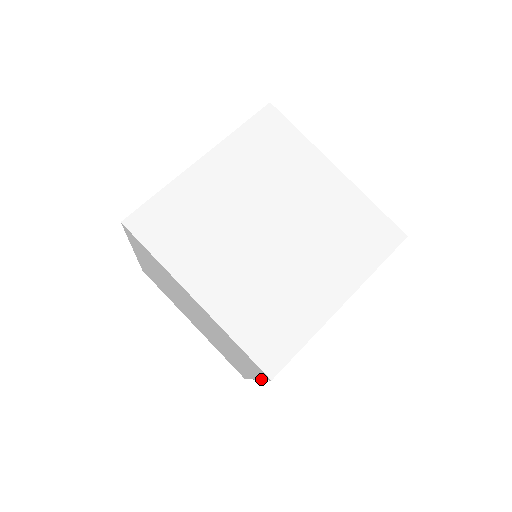
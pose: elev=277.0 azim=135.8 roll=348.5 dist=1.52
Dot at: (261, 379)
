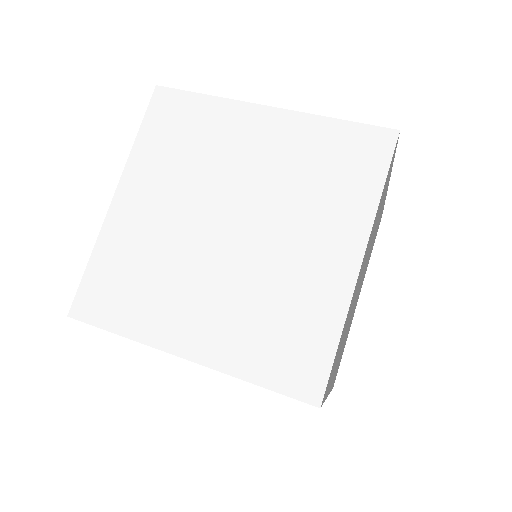
Dot at: (378, 199)
